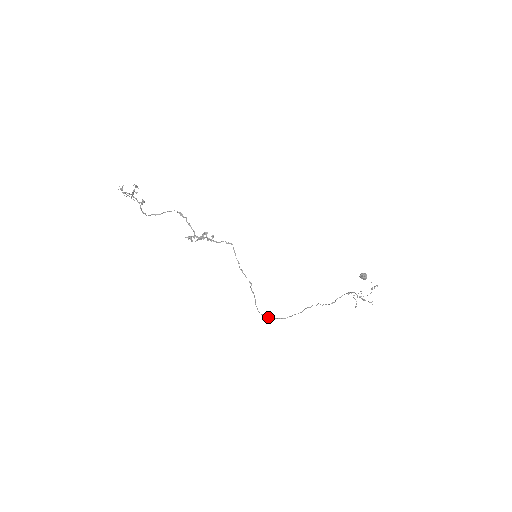
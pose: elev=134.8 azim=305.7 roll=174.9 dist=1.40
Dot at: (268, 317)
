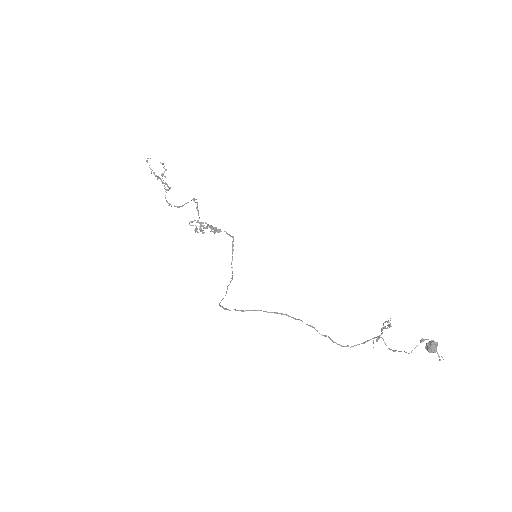
Dot at: (224, 308)
